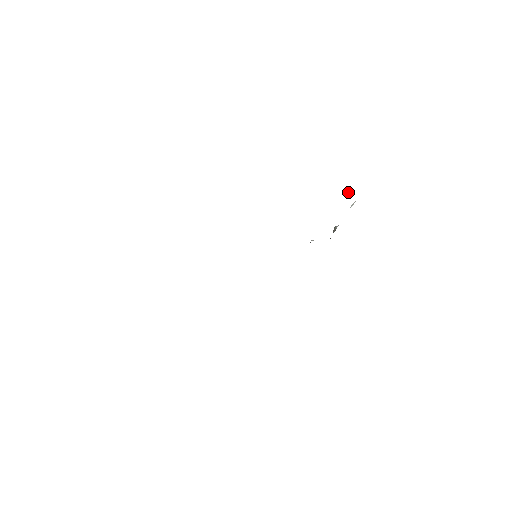
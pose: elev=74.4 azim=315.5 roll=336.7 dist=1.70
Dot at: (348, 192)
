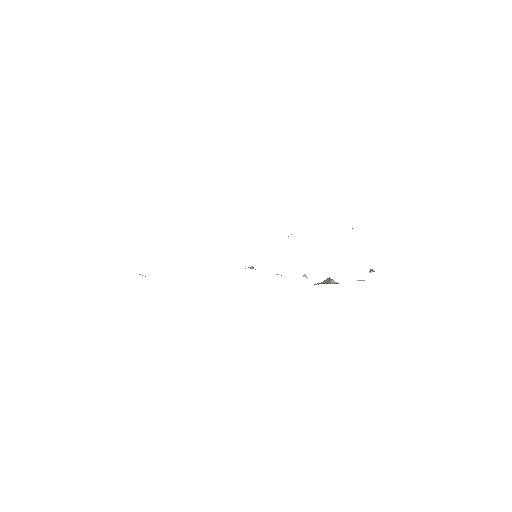
Dot at: (370, 272)
